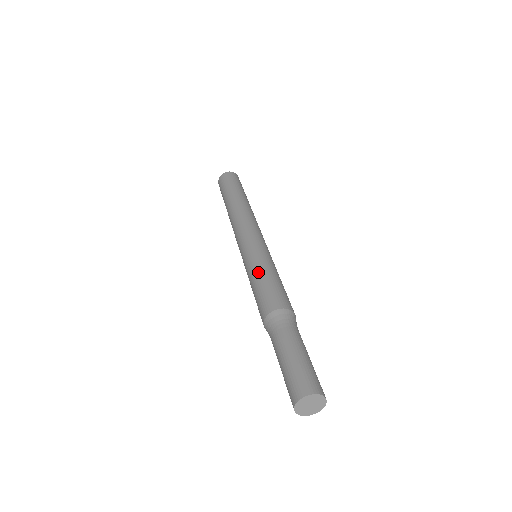
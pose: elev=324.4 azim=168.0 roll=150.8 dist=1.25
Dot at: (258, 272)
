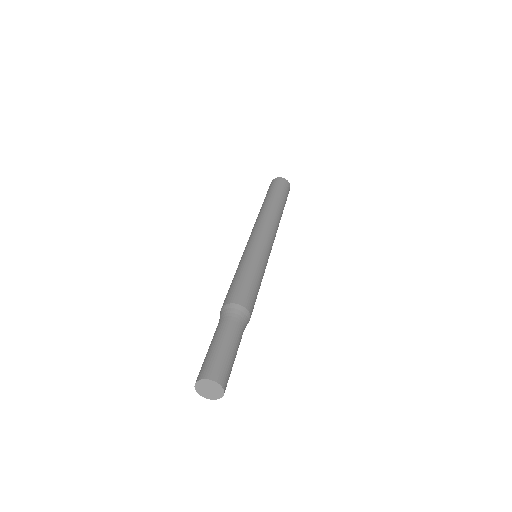
Dot at: (249, 268)
